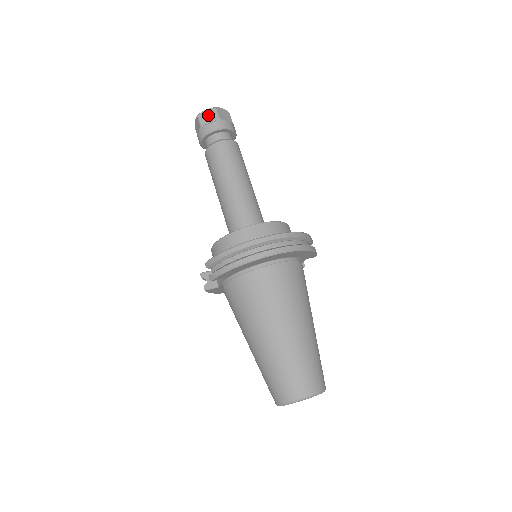
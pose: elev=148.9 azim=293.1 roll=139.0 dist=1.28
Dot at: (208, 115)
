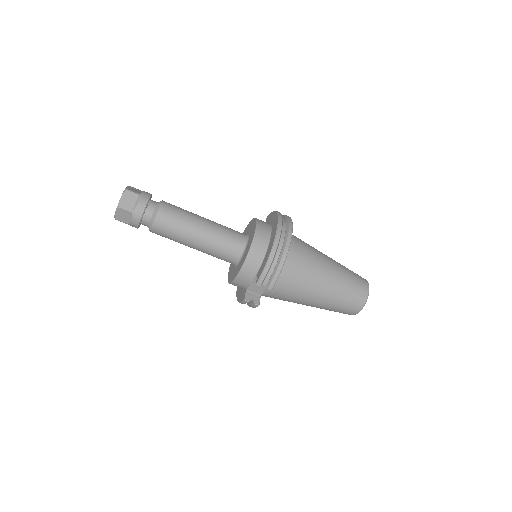
Dot at: (128, 199)
